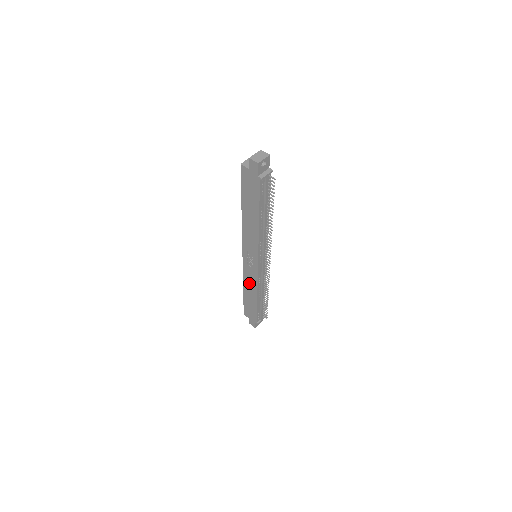
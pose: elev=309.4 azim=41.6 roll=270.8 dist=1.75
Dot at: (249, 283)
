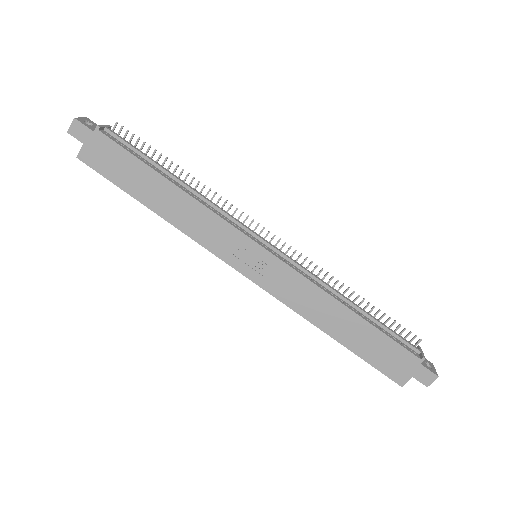
Dot at: (310, 305)
